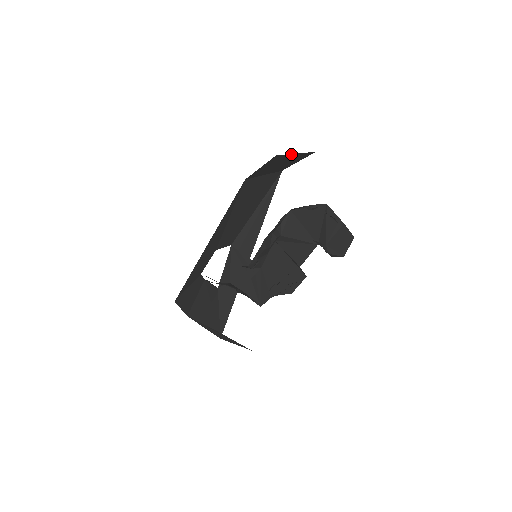
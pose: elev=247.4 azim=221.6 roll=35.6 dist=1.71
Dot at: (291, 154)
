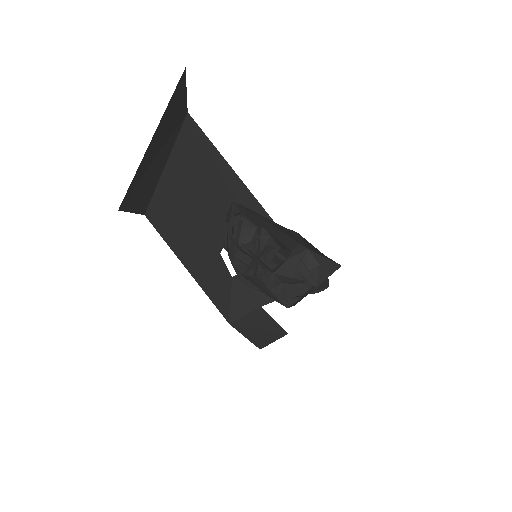
Dot at: occluded
